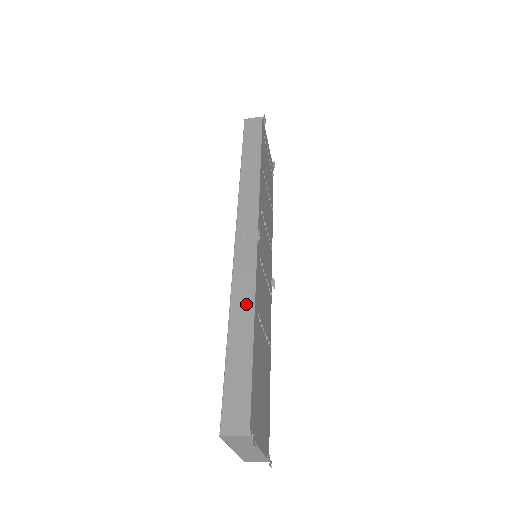
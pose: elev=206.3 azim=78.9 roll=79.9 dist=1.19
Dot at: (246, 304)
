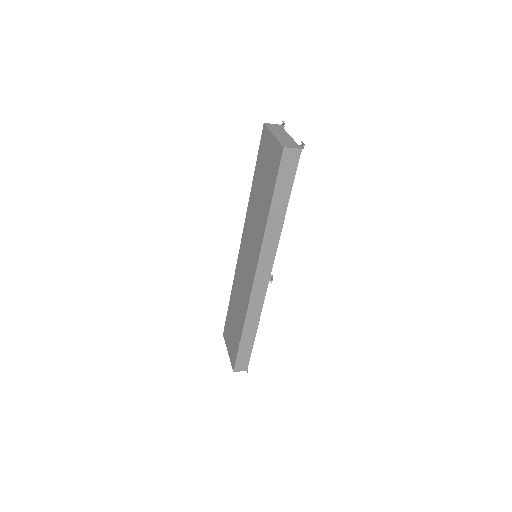
Dot at: (255, 320)
